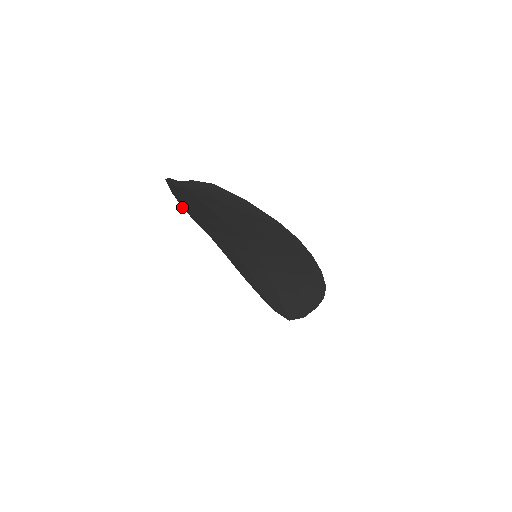
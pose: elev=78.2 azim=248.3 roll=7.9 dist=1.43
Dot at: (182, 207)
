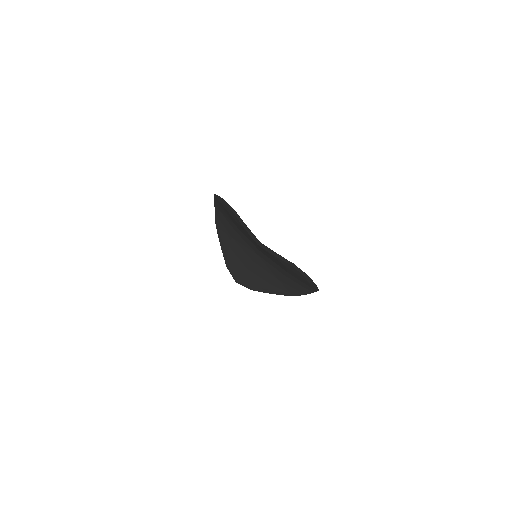
Dot at: (215, 194)
